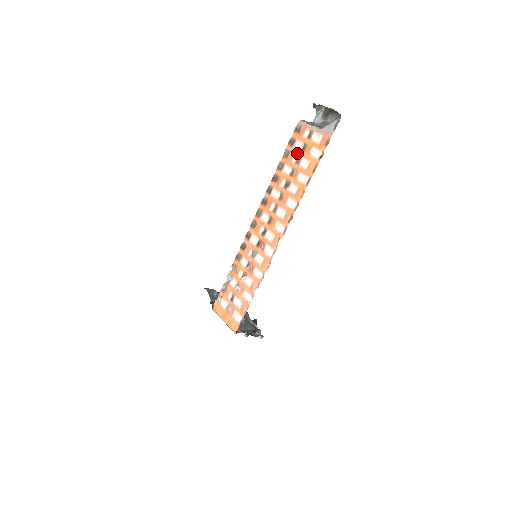
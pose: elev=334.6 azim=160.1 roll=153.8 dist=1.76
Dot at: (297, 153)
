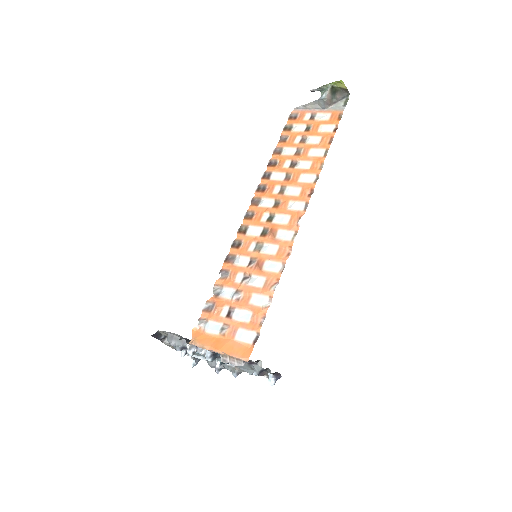
Dot at: (299, 134)
